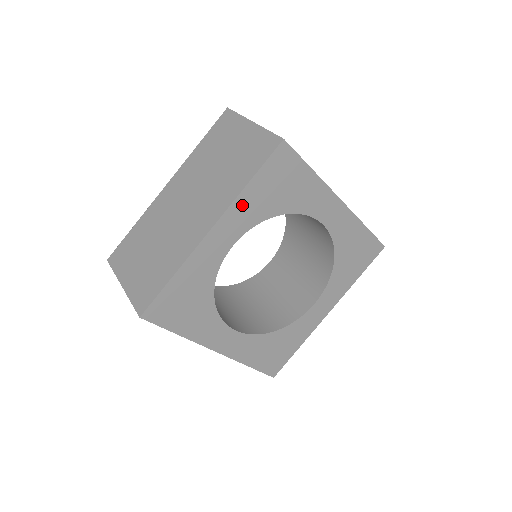
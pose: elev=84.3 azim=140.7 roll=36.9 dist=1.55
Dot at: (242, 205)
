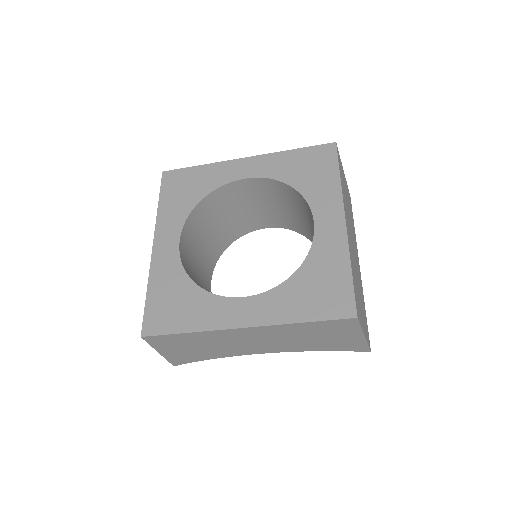
Dot at: (165, 218)
